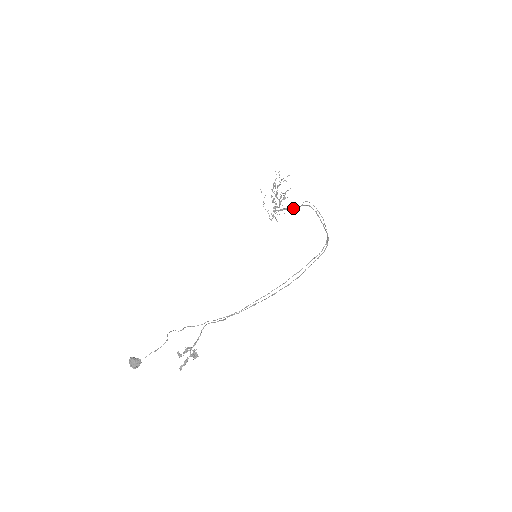
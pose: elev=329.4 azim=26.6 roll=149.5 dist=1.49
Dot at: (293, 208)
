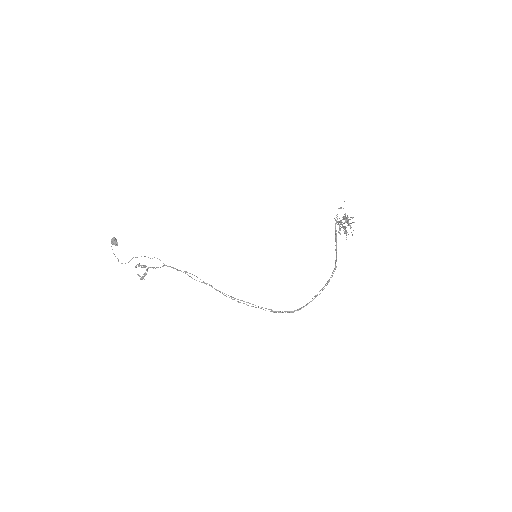
Dot at: (336, 248)
